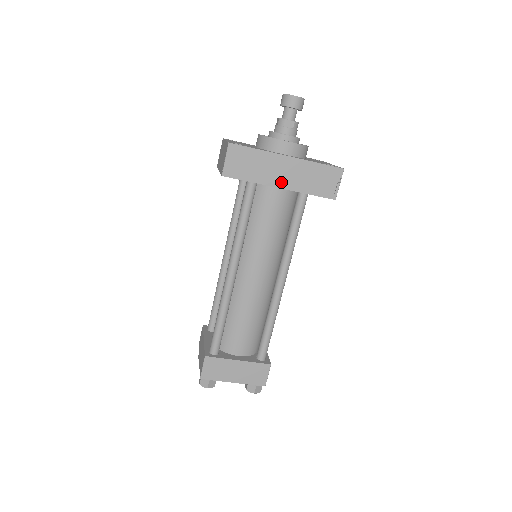
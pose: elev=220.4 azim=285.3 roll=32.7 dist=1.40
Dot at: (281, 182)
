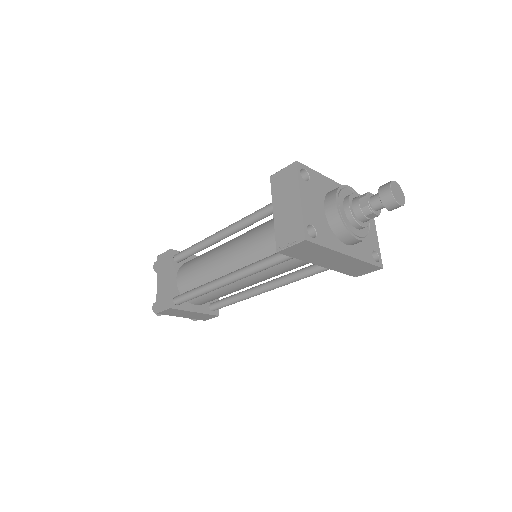
Dot at: (325, 264)
